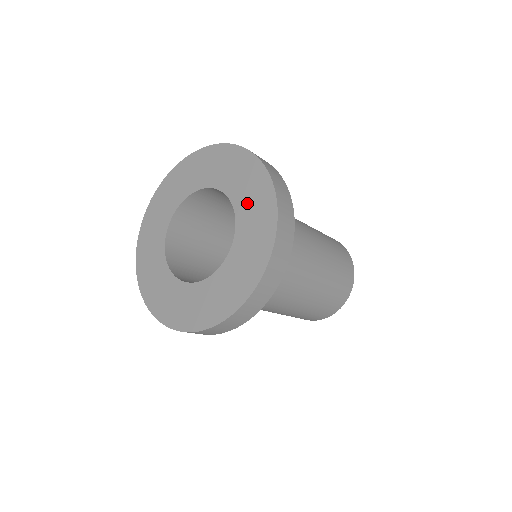
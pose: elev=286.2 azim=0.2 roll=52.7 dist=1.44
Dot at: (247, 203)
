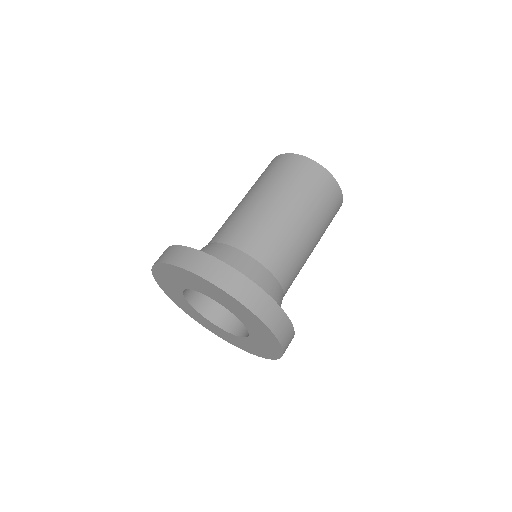
Dot at: (223, 301)
